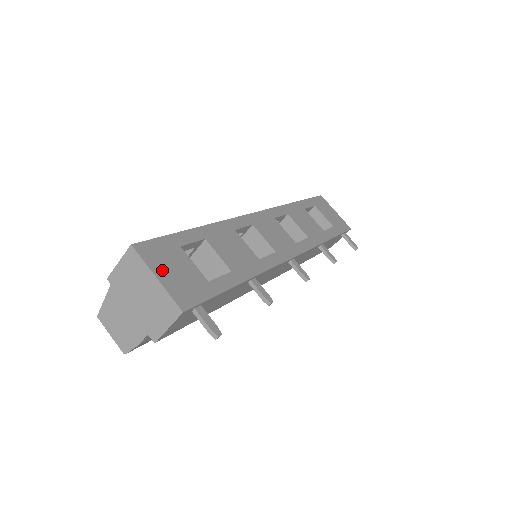
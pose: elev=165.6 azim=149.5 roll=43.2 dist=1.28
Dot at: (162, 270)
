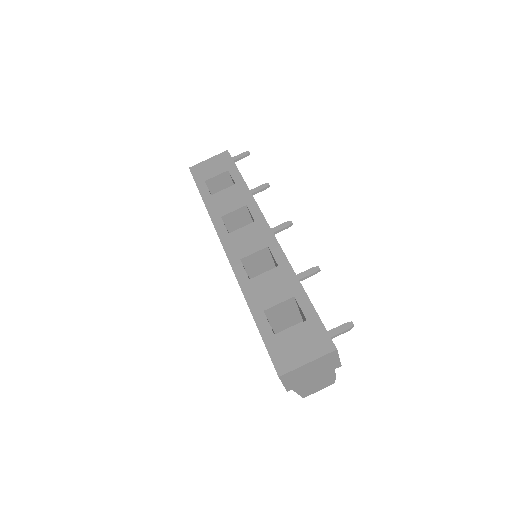
Dot at: (300, 357)
